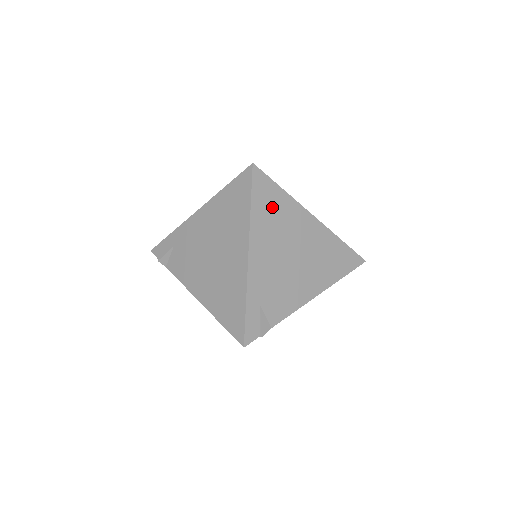
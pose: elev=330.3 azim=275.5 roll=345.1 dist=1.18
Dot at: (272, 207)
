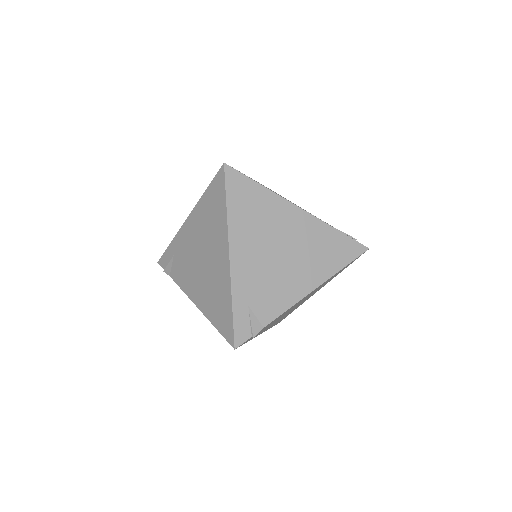
Dot at: (251, 204)
